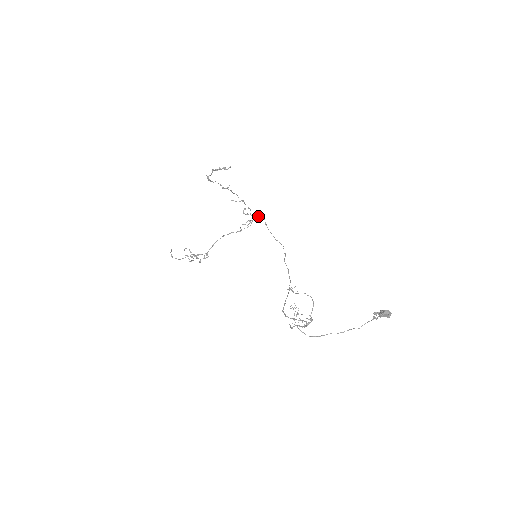
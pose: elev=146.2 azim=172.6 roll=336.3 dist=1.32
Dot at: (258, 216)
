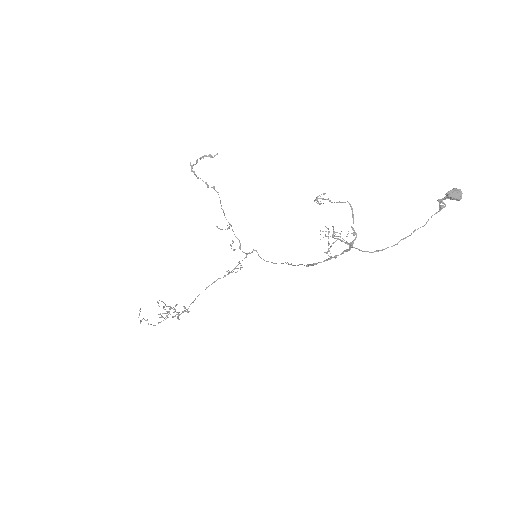
Dot at: (249, 252)
